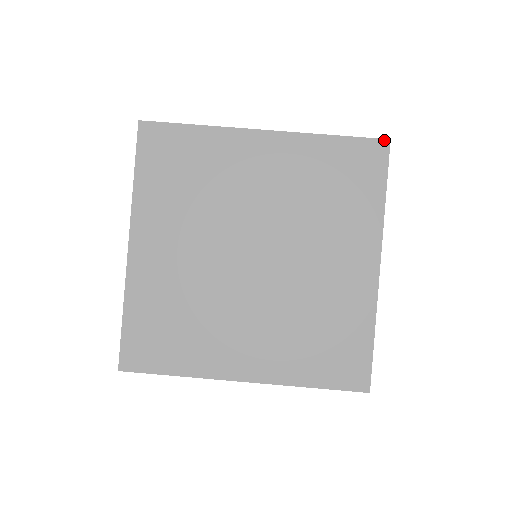
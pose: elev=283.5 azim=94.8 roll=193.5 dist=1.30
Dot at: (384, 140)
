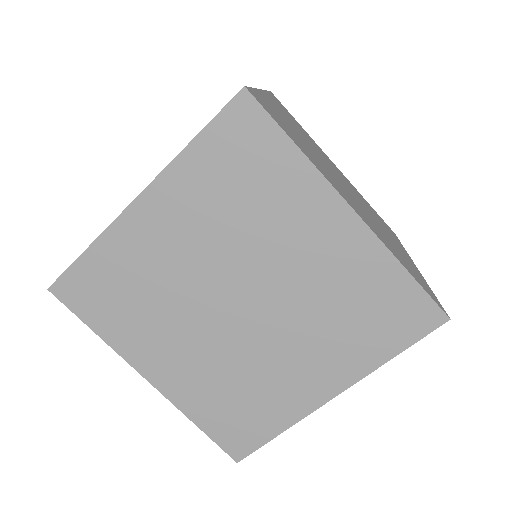
Dot at: (445, 315)
